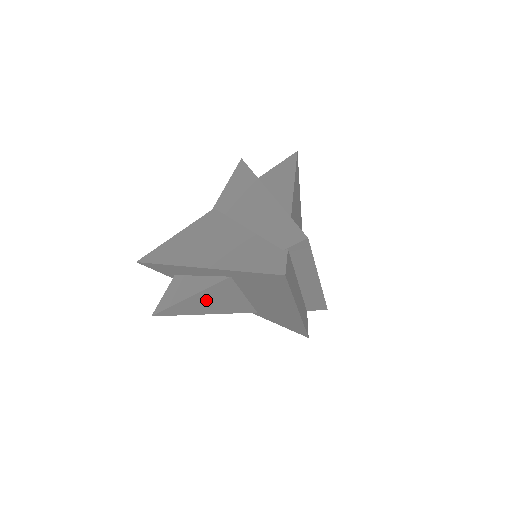
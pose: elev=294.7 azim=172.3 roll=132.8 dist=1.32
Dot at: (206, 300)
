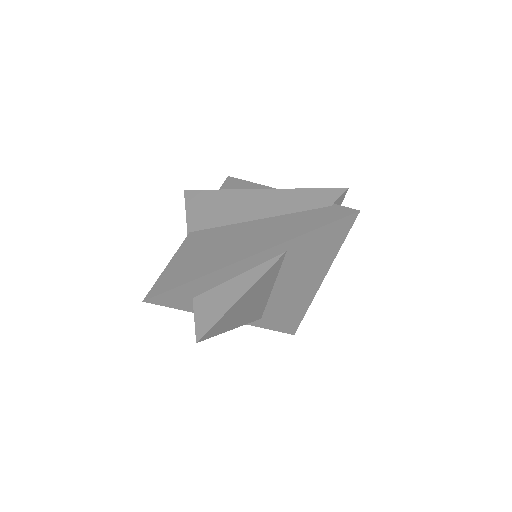
Dot at: (249, 299)
